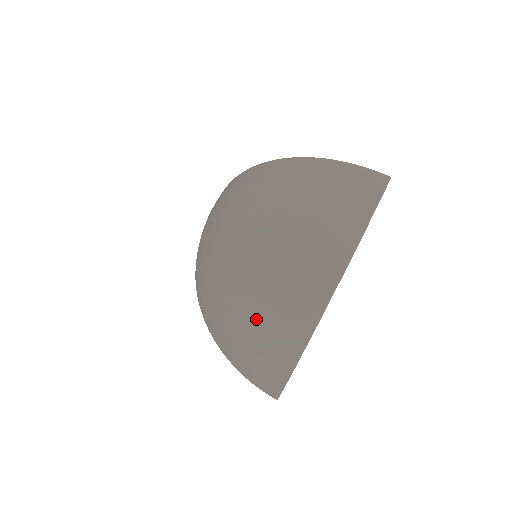
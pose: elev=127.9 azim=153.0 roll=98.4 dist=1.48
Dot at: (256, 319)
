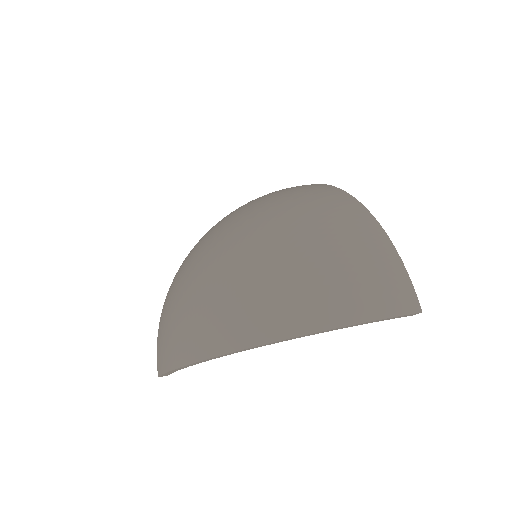
Dot at: (194, 299)
